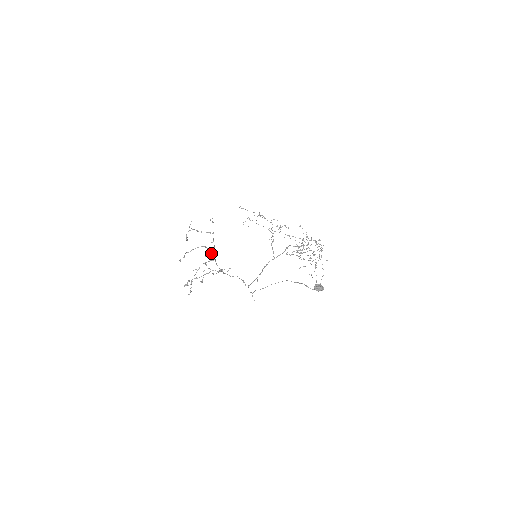
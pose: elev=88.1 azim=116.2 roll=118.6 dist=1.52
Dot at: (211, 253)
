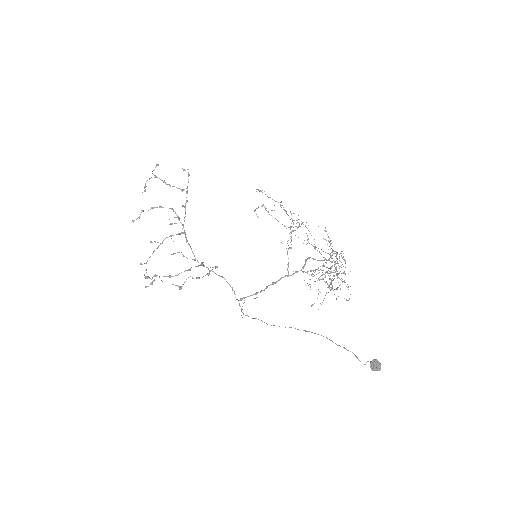
Dot at: occluded
